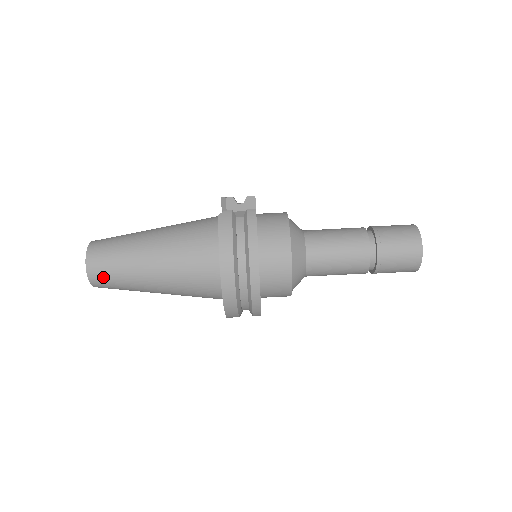
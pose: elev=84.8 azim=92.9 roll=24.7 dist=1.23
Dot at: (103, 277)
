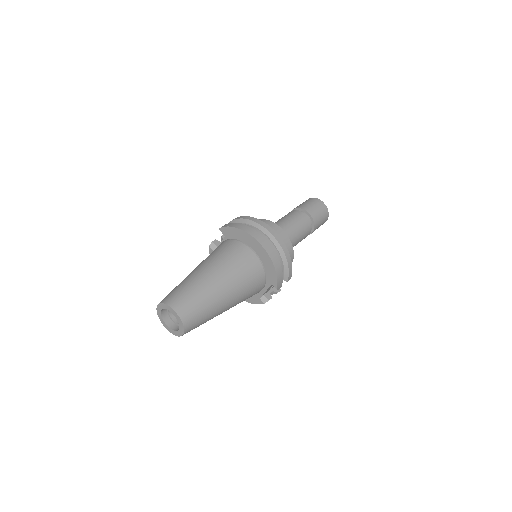
Dot at: (185, 303)
